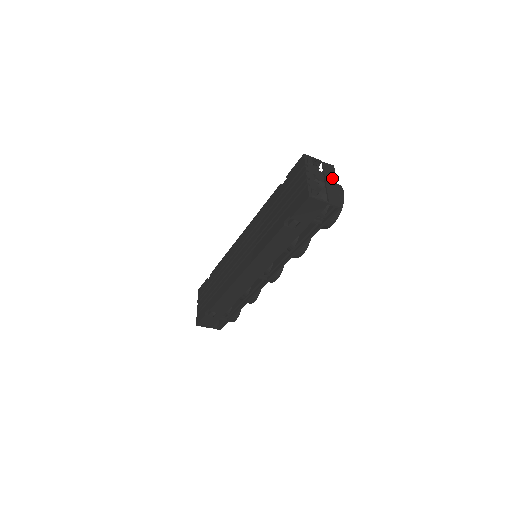
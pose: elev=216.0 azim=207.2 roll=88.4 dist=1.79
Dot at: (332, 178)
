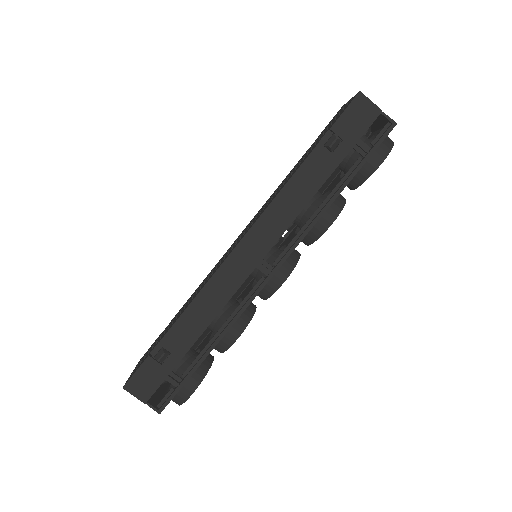
Dot at: occluded
